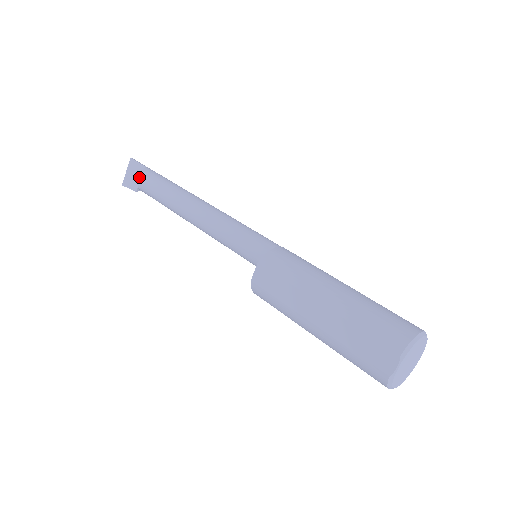
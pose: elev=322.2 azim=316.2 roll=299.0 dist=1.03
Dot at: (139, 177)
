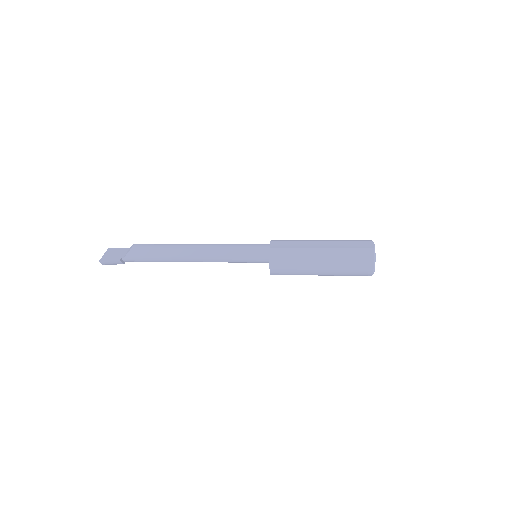
Dot at: (122, 253)
